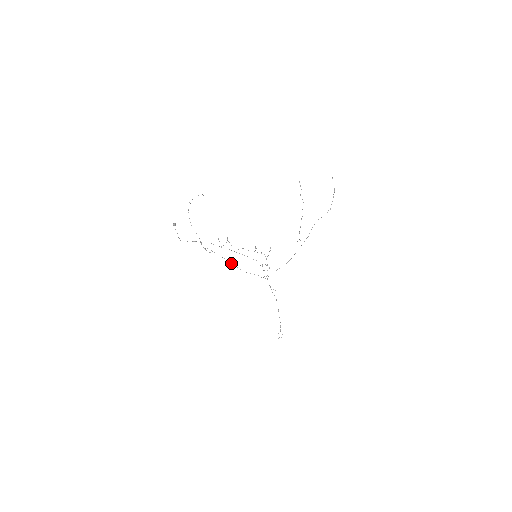
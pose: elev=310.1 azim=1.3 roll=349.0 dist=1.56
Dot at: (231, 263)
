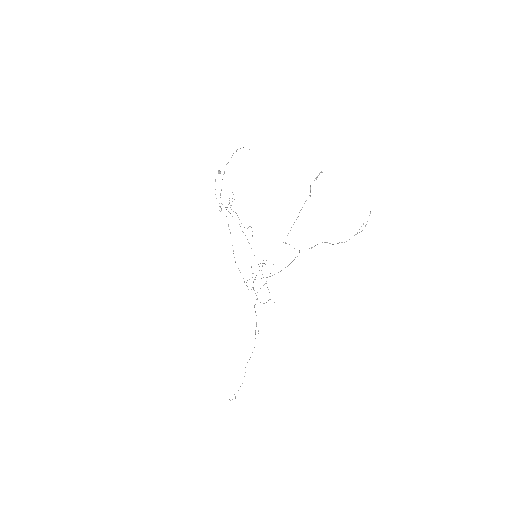
Dot at: occluded
